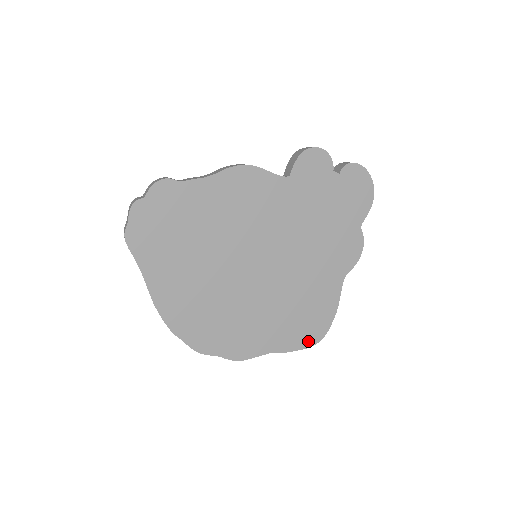
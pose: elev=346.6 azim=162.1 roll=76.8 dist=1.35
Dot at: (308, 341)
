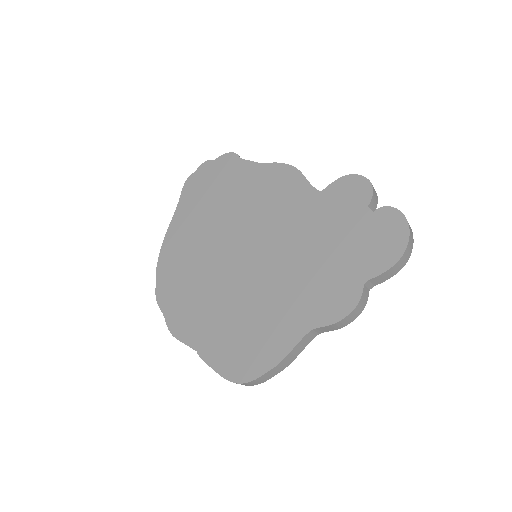
Dot at: (231, 371)
